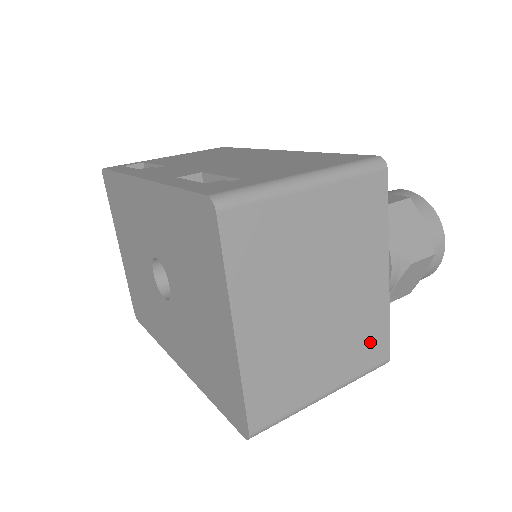
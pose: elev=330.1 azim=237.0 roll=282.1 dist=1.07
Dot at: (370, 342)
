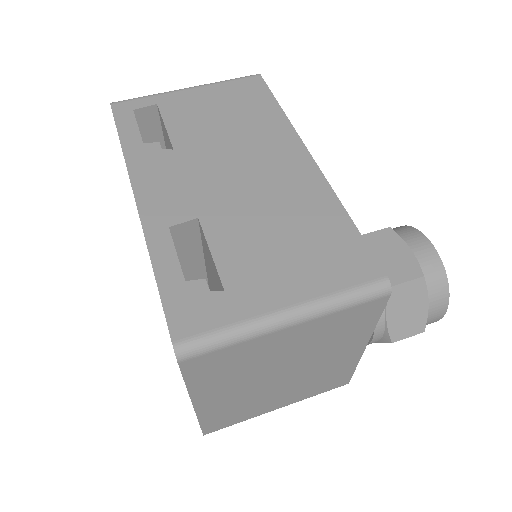
Dot at: (330, 381)
